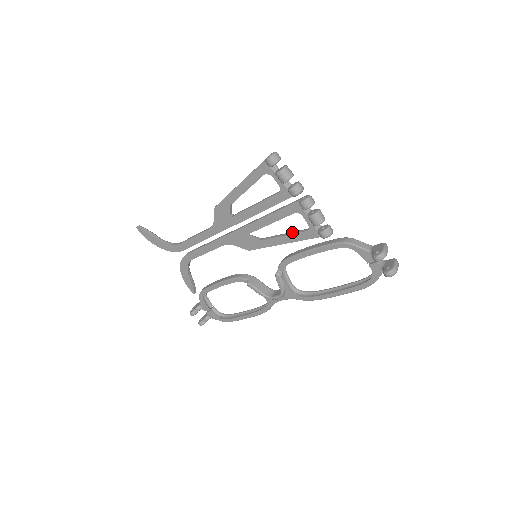
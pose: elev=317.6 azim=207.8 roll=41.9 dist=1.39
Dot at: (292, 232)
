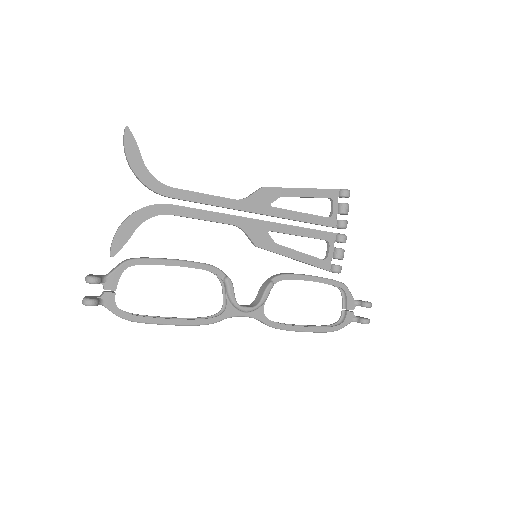
Dot at: occluded
